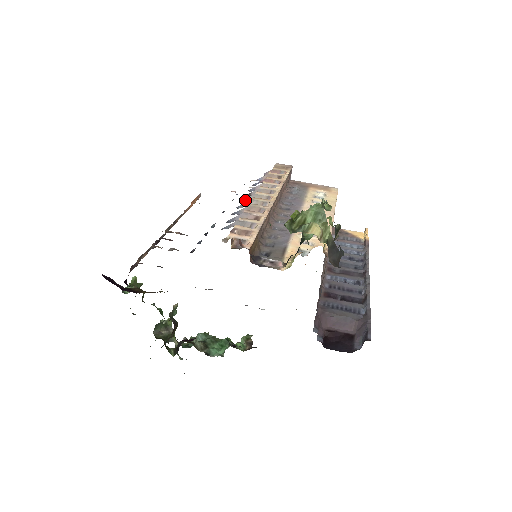
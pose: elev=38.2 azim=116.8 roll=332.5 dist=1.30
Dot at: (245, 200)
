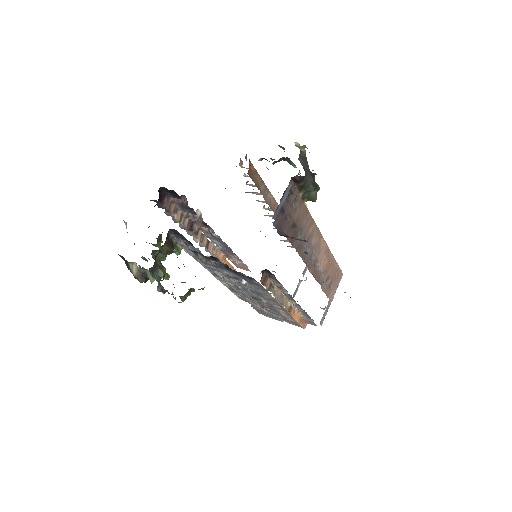
Dot at: (264, 215)
